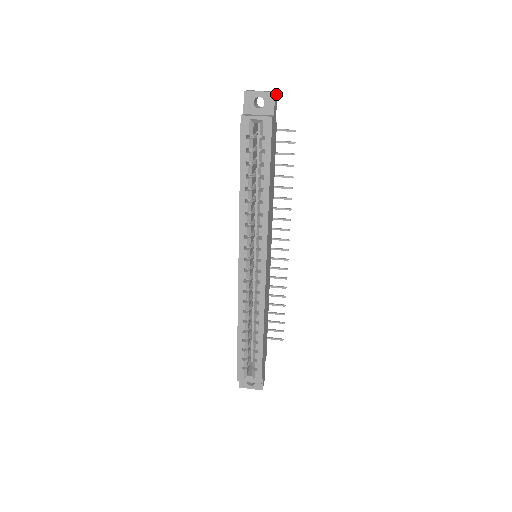
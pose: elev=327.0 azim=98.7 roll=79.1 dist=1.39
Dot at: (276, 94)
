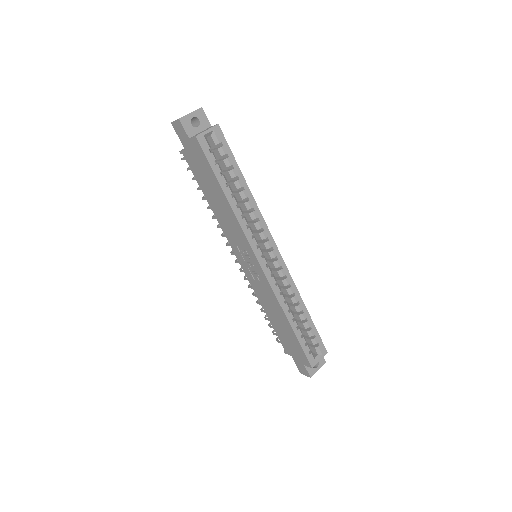
Dot at: occluded
